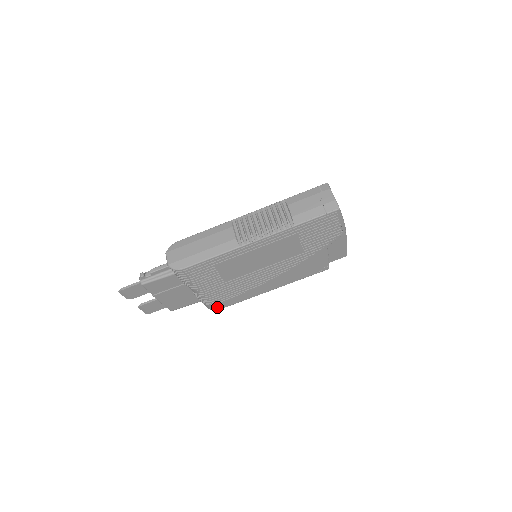
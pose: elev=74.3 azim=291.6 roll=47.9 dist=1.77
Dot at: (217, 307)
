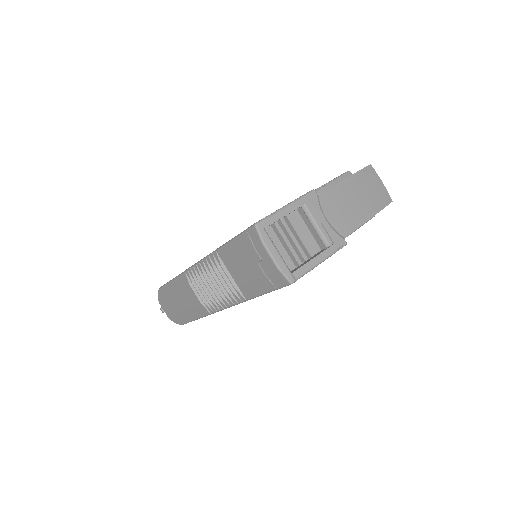
Dot at: occluded
